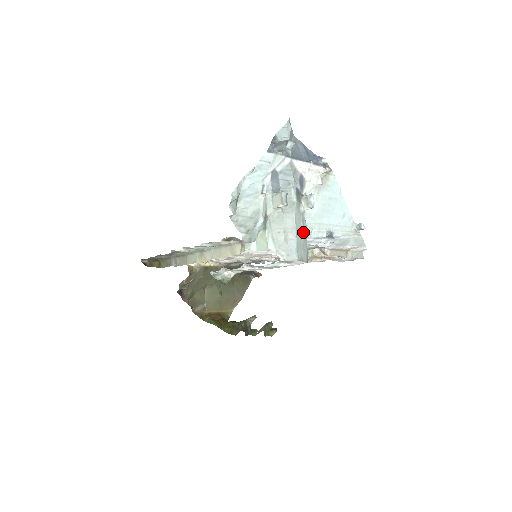
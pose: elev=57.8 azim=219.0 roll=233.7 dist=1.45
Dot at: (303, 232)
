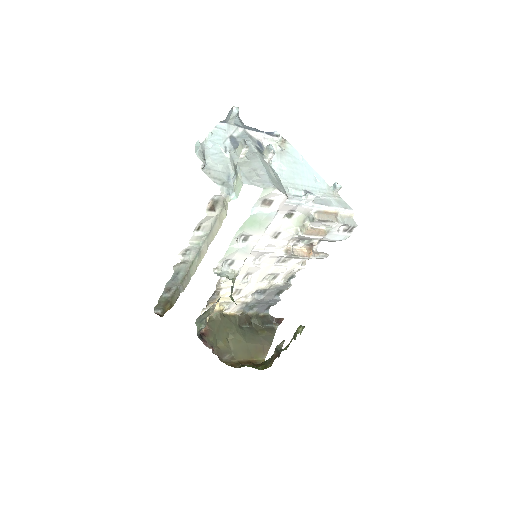
Dot at: (274, 174)
